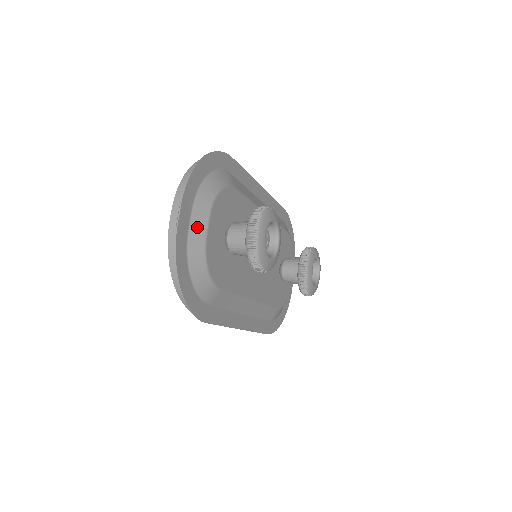
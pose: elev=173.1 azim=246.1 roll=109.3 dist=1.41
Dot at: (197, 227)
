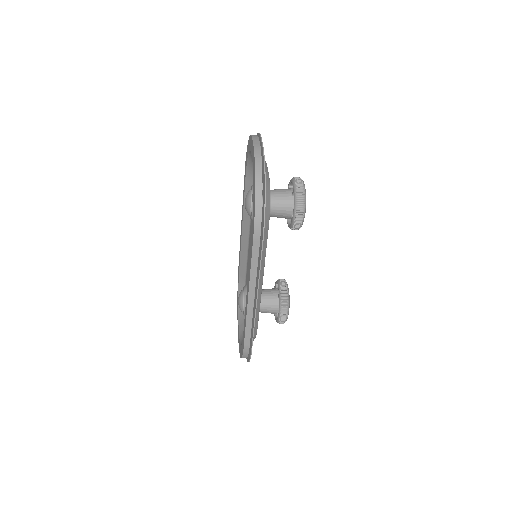
Dot at: occluded
